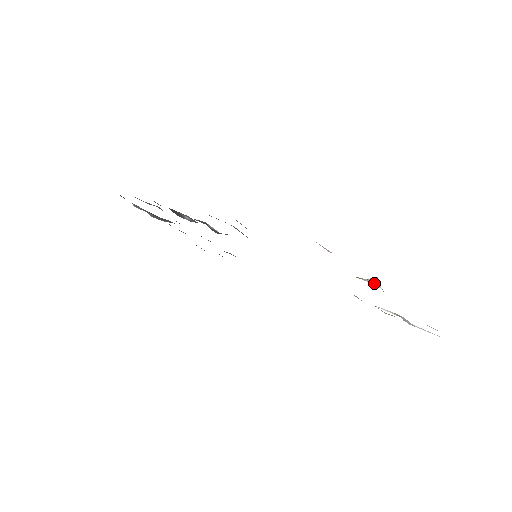
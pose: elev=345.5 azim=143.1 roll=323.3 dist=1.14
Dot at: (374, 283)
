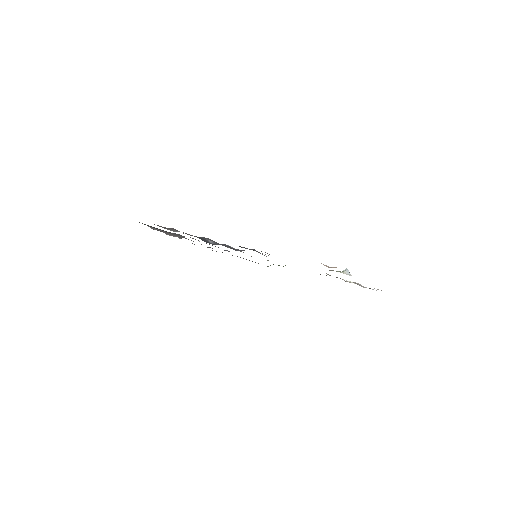
Dot at: (347, 274)
